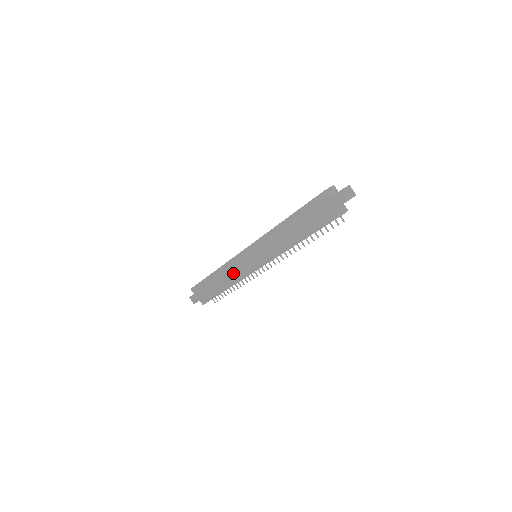
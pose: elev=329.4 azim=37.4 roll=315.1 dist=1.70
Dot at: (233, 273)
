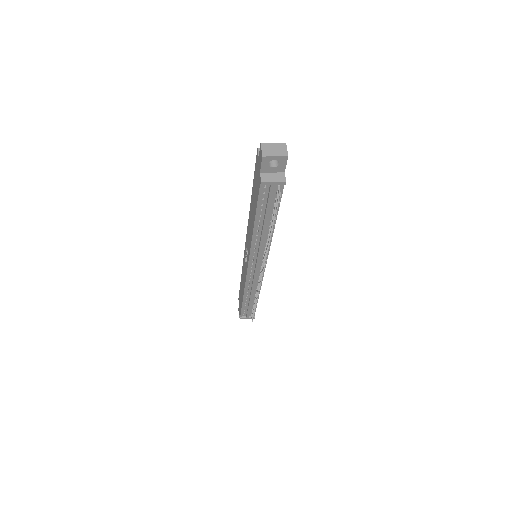
Dot at: (244, 276)
